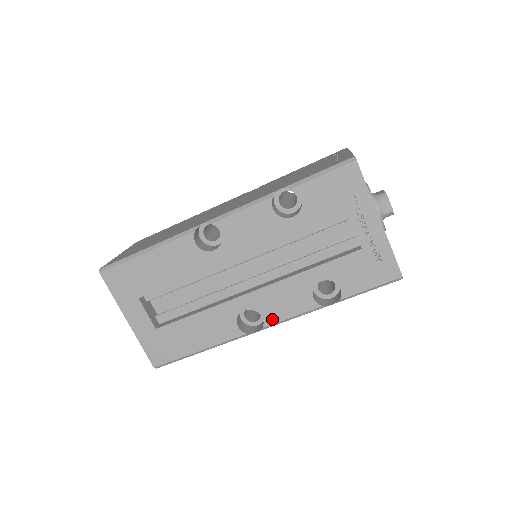
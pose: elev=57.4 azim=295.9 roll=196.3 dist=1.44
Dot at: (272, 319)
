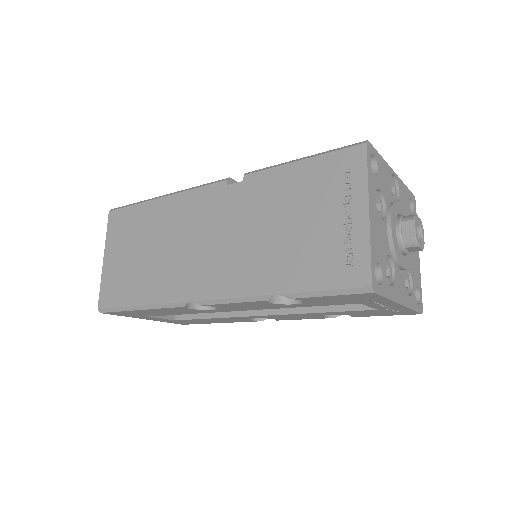
Dot at: (285, 319)
